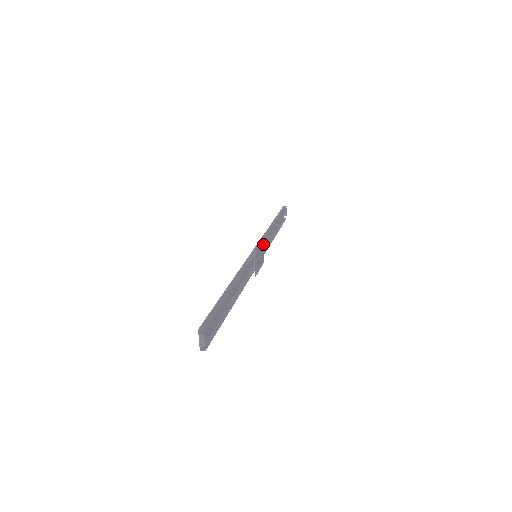
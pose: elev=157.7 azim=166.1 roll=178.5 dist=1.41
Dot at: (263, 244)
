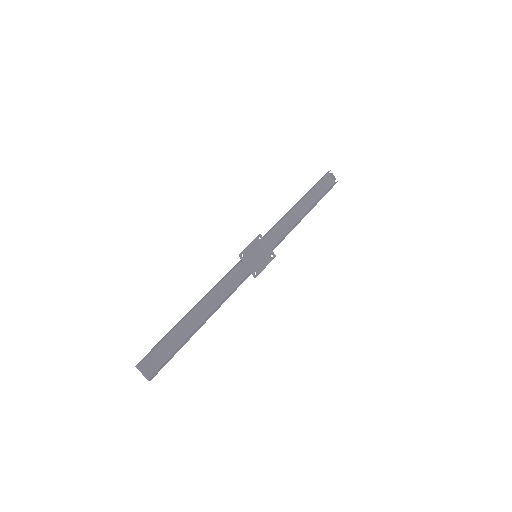
Dot at: (276, 236)
